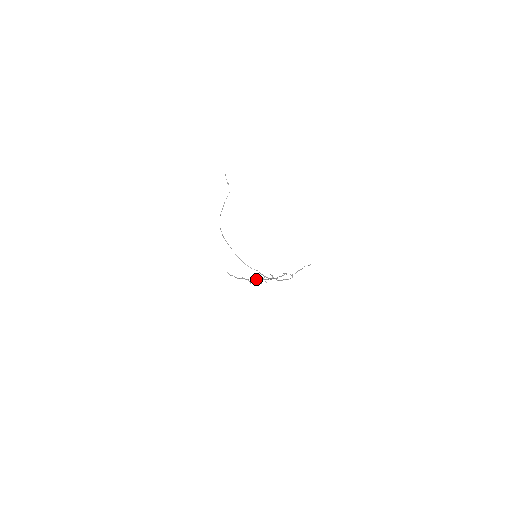
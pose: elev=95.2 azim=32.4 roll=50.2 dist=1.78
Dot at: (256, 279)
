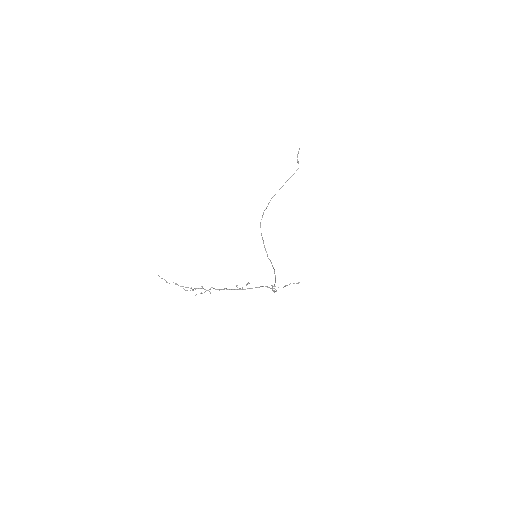
Dot at: occluded
